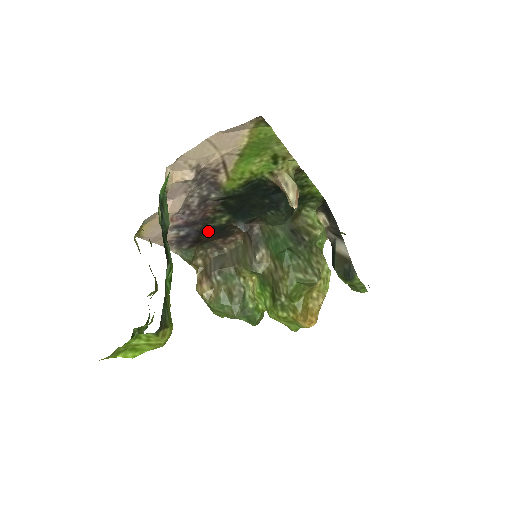
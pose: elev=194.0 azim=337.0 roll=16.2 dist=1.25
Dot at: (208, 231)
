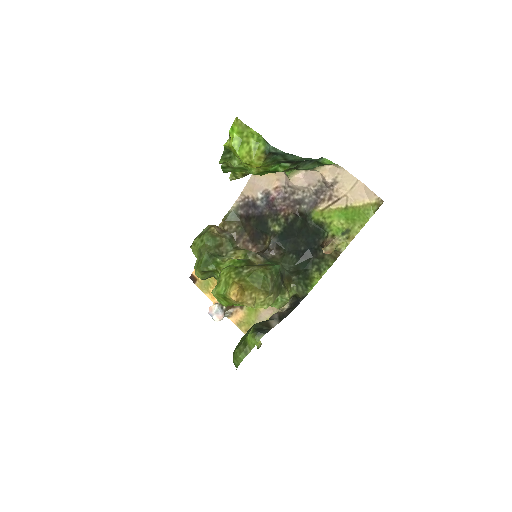
Dot at: (261, 222)
